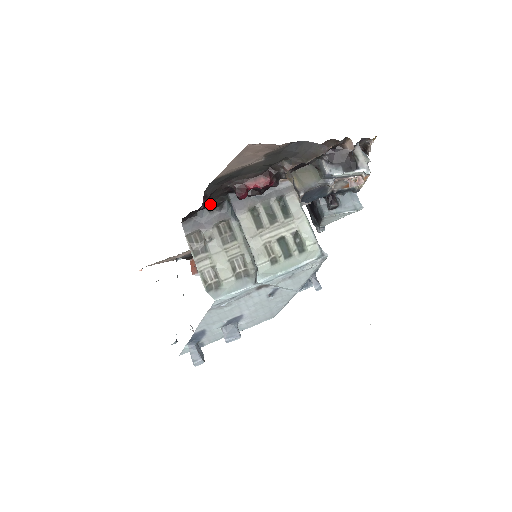
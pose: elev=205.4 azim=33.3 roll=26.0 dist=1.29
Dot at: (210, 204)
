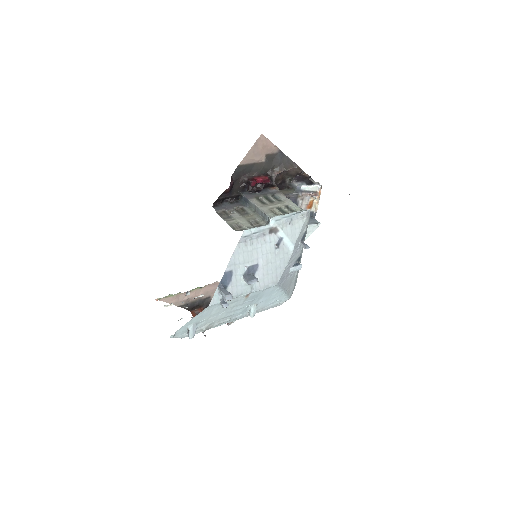
Dot at: (232, 194)
